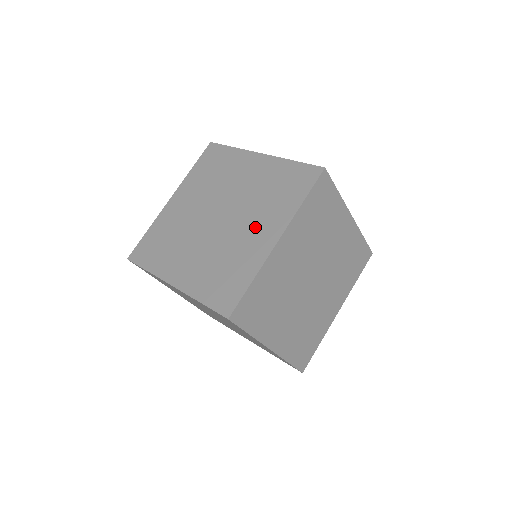
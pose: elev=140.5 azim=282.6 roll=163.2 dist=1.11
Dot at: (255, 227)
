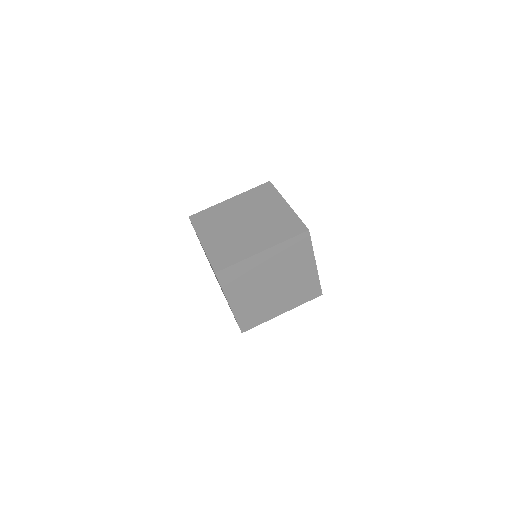
Dot at: (257, 238)
